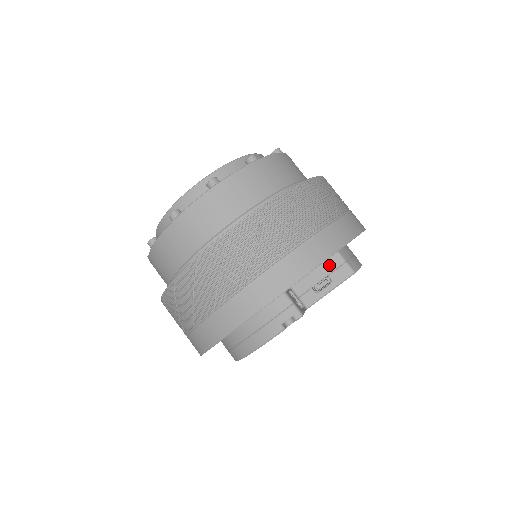
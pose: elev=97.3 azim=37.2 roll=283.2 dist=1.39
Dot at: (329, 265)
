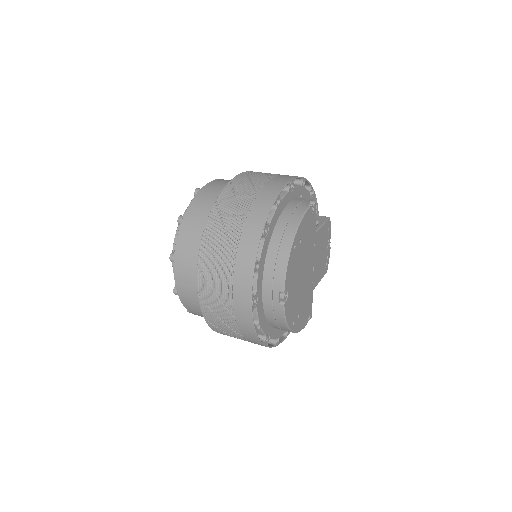
Dot at: occluded
